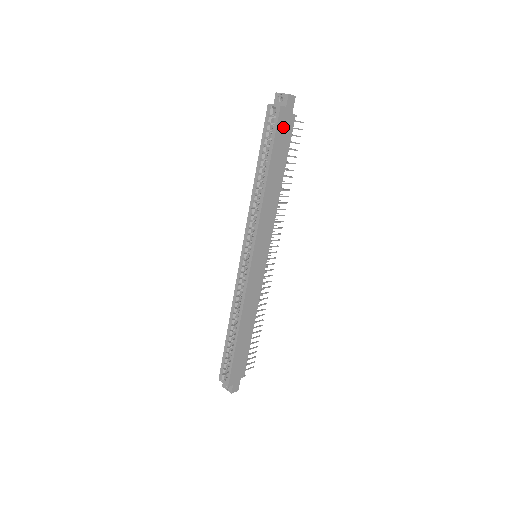
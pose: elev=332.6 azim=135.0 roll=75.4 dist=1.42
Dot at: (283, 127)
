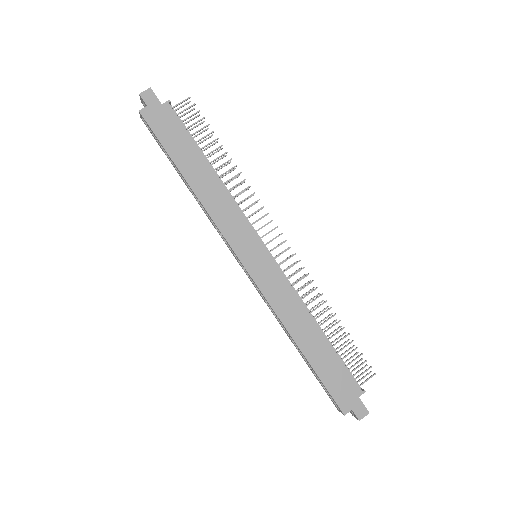
Dot at: (161, 124)
